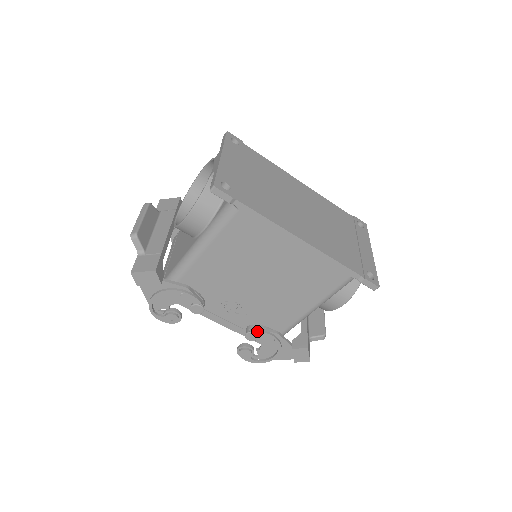
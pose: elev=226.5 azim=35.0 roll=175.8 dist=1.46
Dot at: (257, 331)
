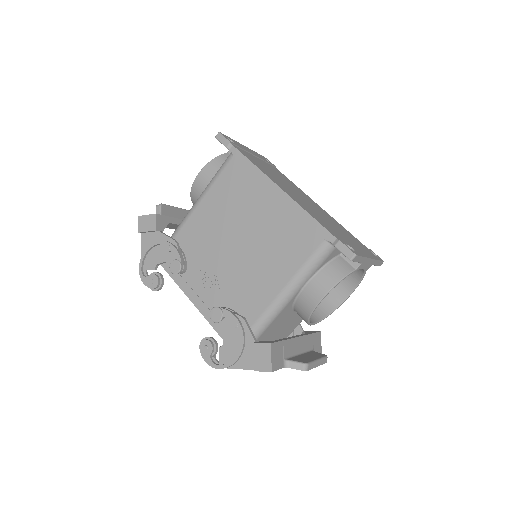
Dot at: (223, 308)
